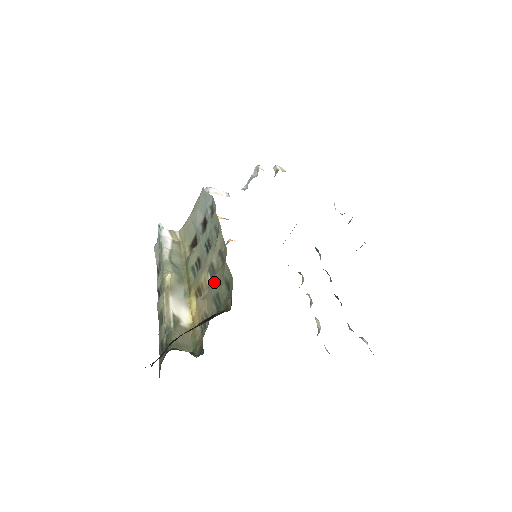
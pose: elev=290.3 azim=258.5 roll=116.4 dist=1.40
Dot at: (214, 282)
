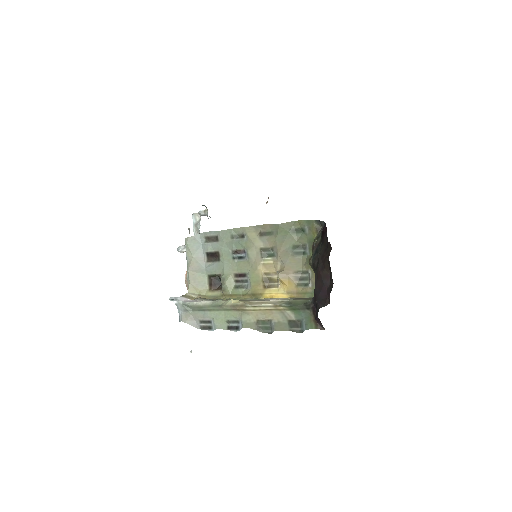
Dot at: (281, 248)
